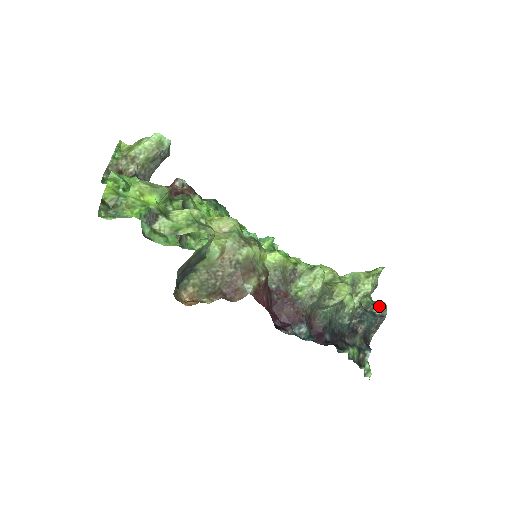
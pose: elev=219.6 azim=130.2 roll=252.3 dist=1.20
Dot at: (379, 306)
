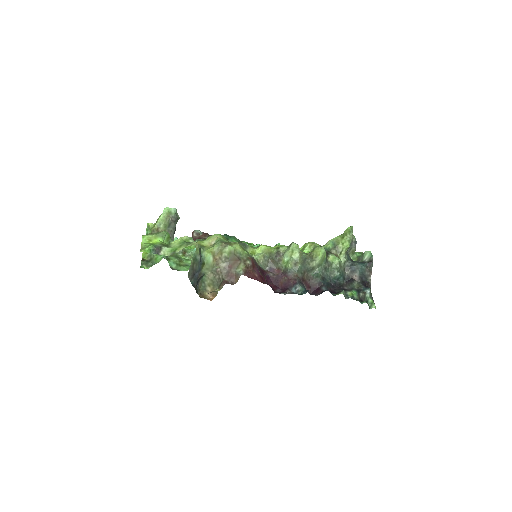
Dot at: (366, 255)
